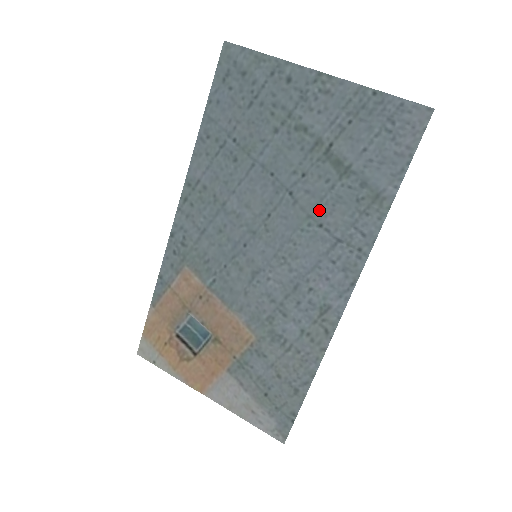
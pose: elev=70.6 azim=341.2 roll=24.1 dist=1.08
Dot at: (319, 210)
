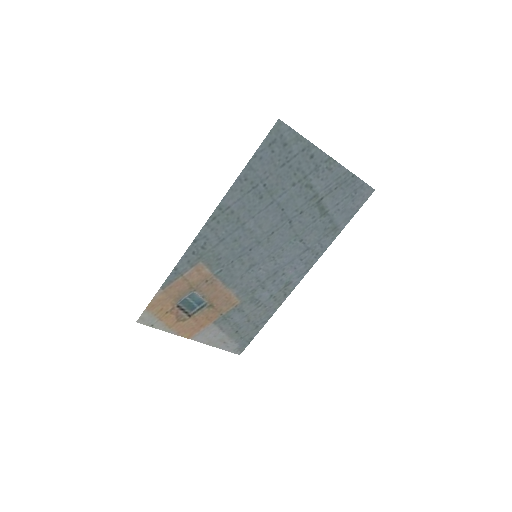
Dot at: (303, 232)
